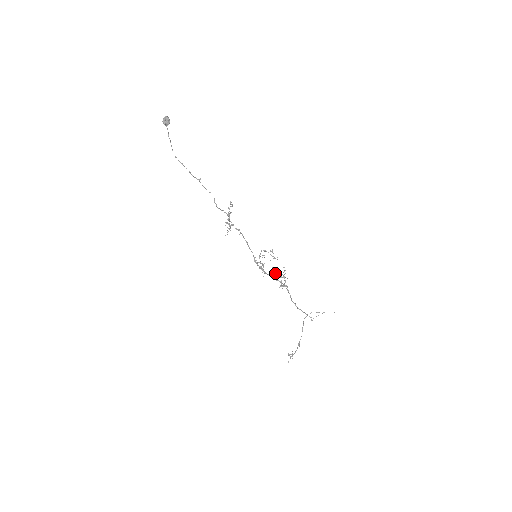
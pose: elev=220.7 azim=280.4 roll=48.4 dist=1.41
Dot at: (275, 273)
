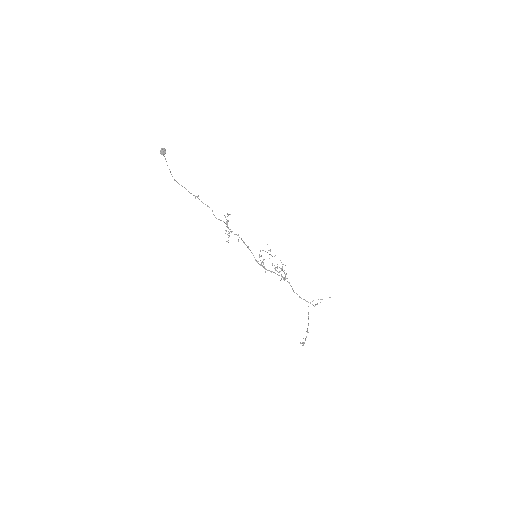
Dot at: (275, 269)
